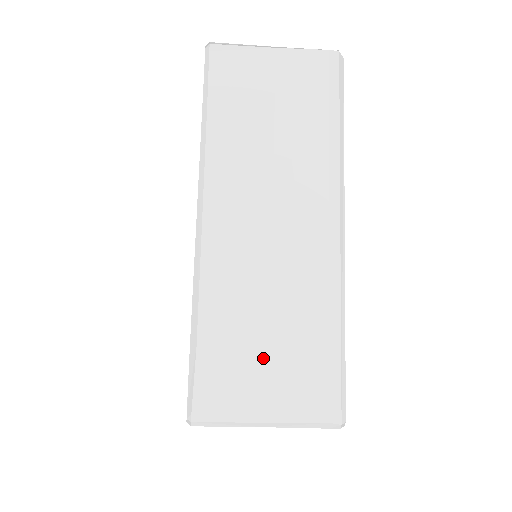
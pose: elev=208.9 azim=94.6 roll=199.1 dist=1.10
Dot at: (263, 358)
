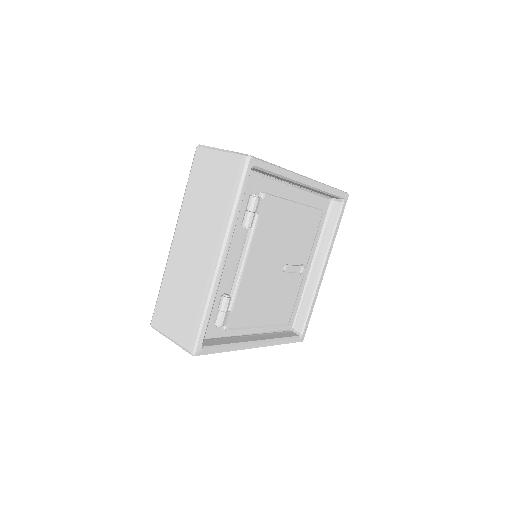
Dot at: (176, 311)
